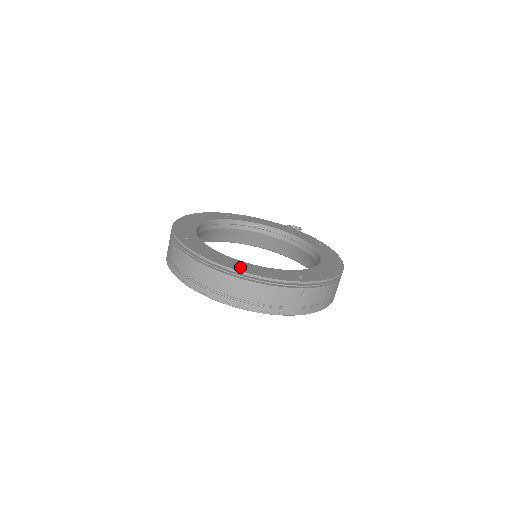
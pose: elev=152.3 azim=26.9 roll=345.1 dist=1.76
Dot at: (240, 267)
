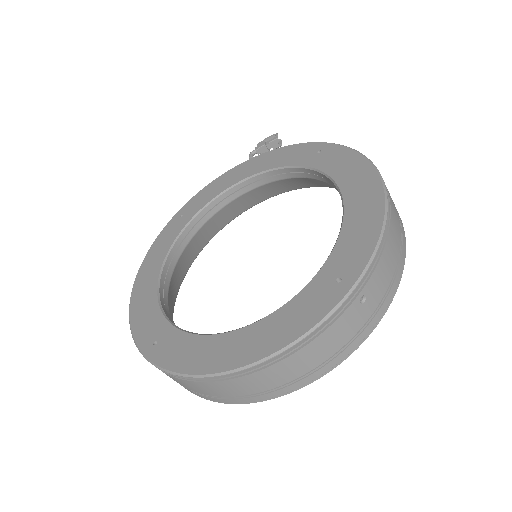
Dot at: (248, 350)
